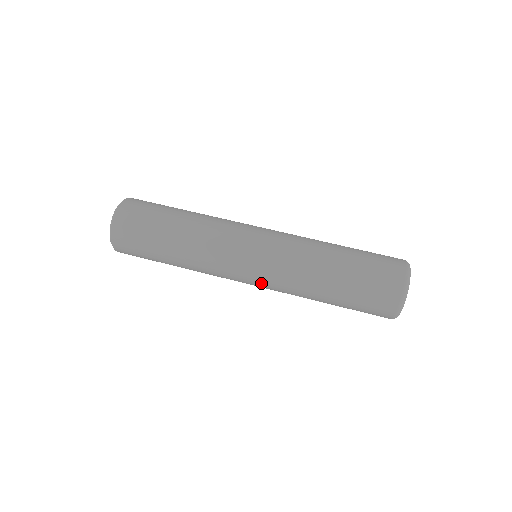
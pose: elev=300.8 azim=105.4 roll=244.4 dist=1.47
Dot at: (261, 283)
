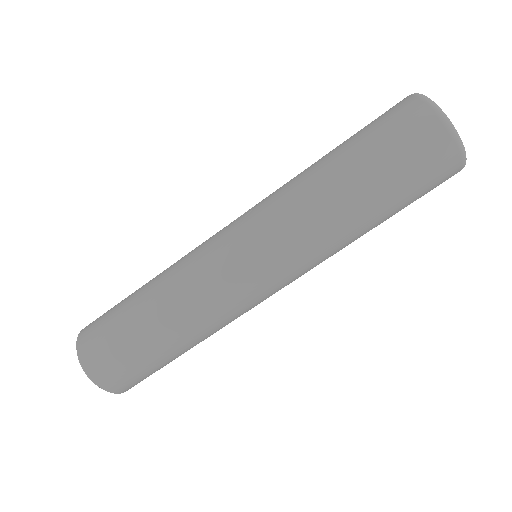
Dot at: occluded
